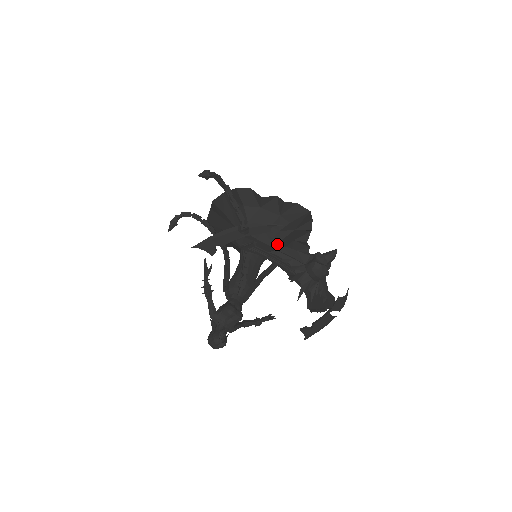
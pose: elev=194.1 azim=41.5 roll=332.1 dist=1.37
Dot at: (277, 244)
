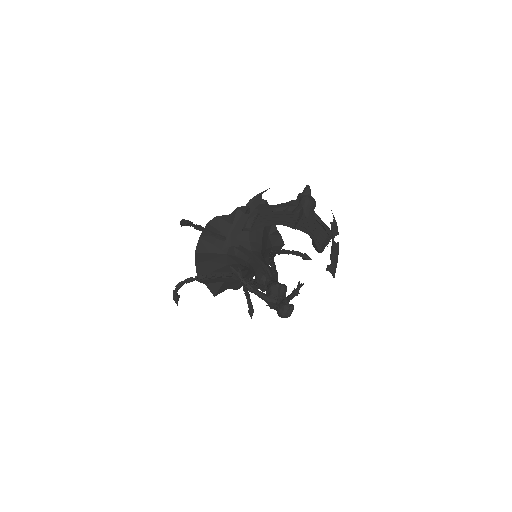
Dot at: (272, 206)
